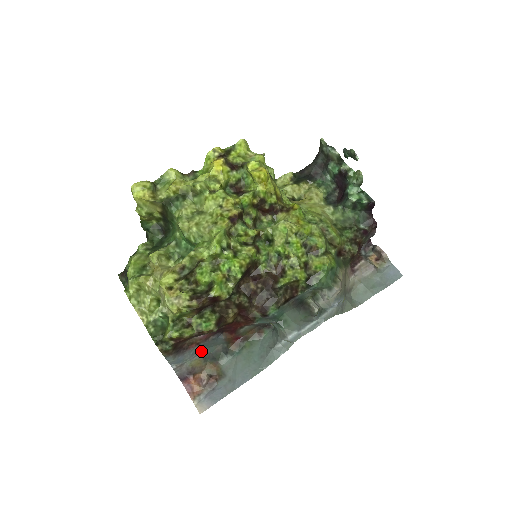
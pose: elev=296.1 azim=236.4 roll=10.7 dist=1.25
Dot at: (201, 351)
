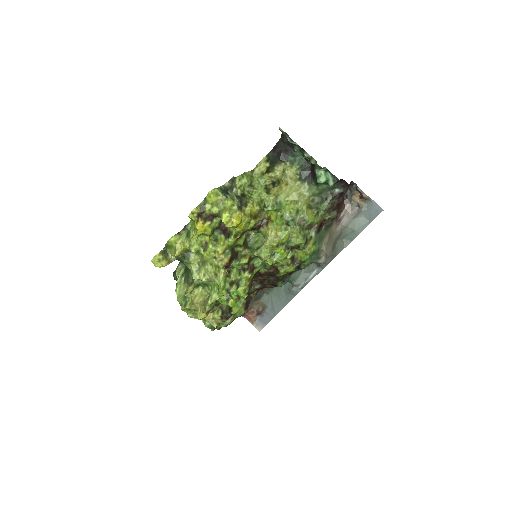
Dot at: occluded
